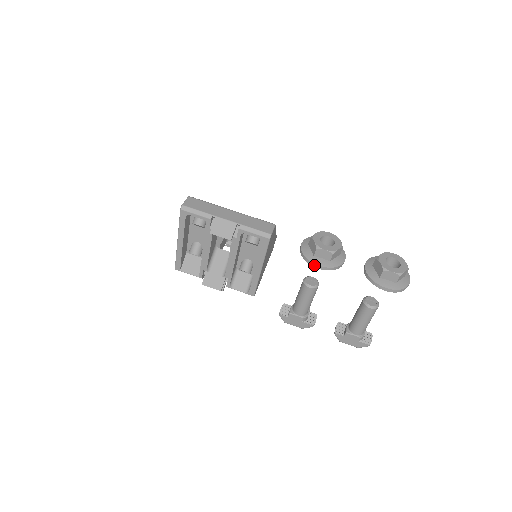
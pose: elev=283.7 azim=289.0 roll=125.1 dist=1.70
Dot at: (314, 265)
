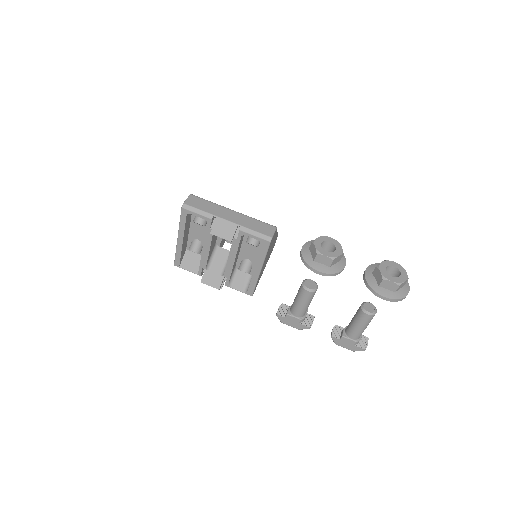
Dot at: (314, 270)
